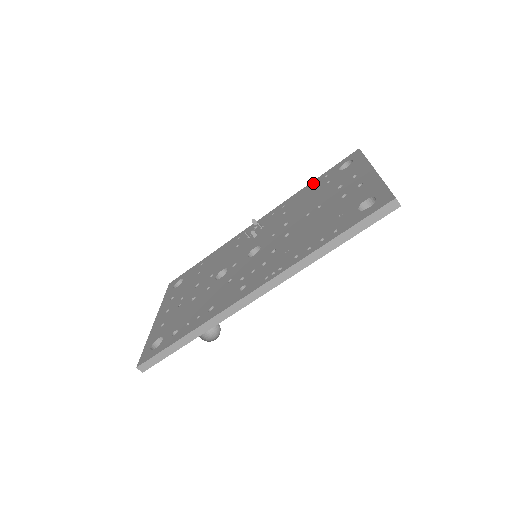
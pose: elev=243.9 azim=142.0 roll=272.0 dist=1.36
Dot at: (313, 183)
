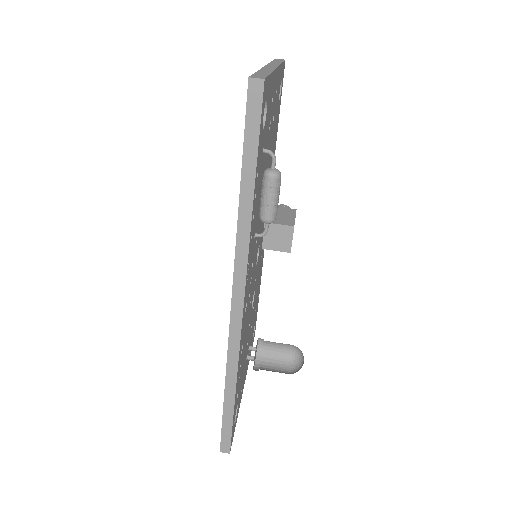
Dot at: occluded
